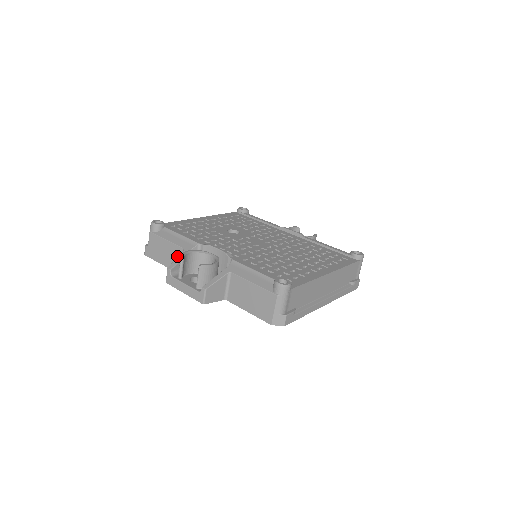
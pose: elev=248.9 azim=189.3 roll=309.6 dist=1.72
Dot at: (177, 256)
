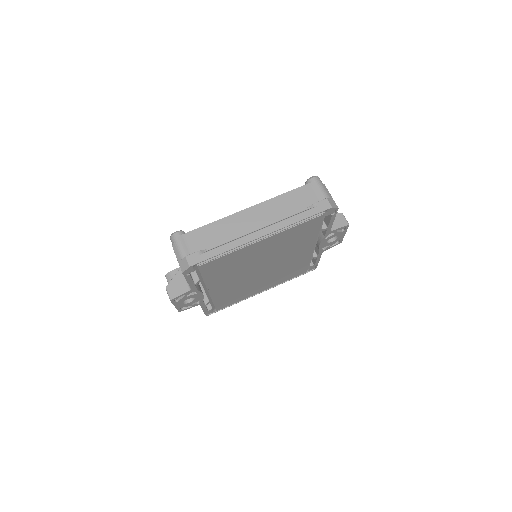
Dot at: occluded
